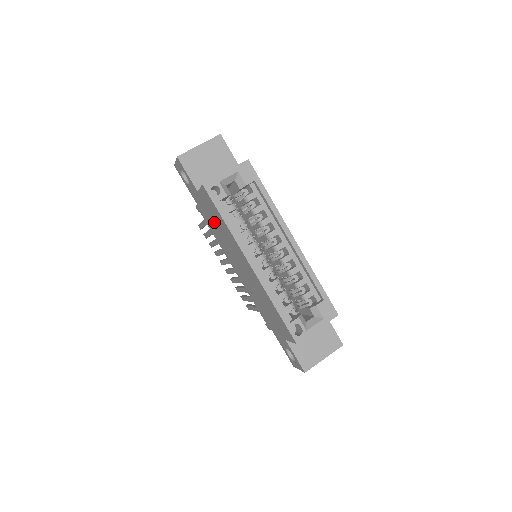
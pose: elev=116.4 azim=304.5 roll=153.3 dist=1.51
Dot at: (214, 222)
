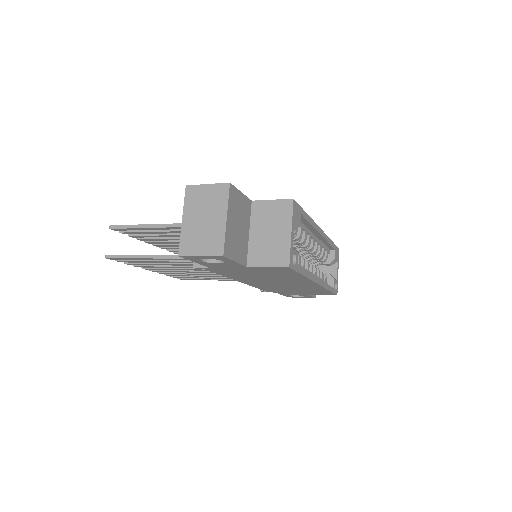
Dot at: (256, 274)
